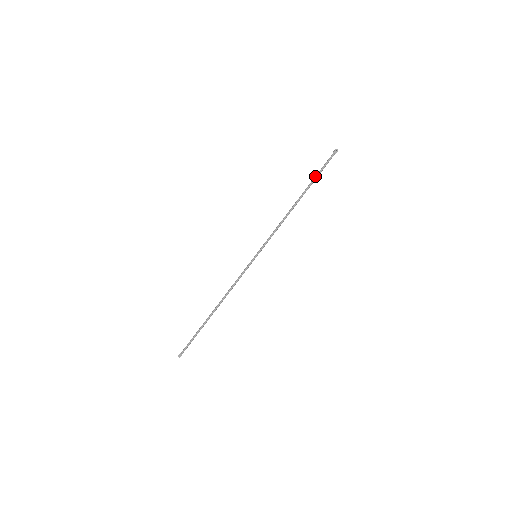
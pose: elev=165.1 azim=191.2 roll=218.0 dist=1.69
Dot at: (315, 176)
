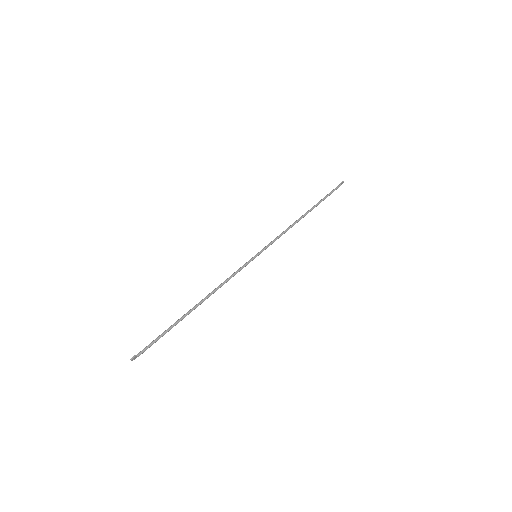
Dot at: (325, 197)
